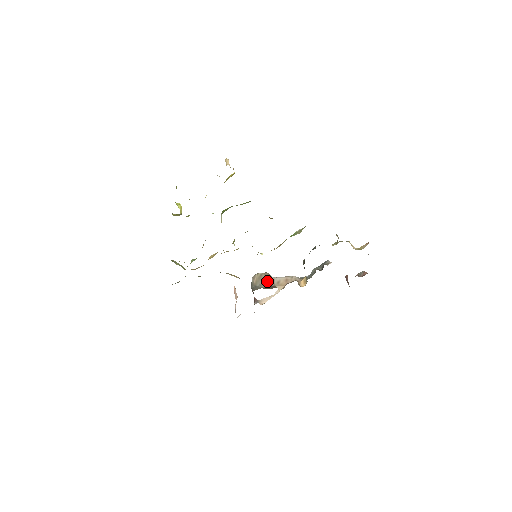
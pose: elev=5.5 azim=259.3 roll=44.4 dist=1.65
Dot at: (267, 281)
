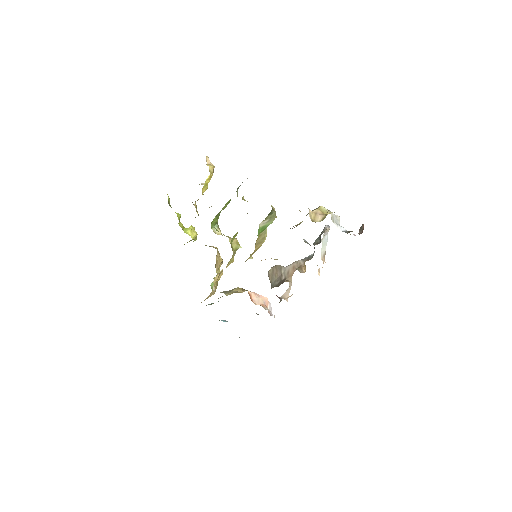
Dot at: (279, 275)
